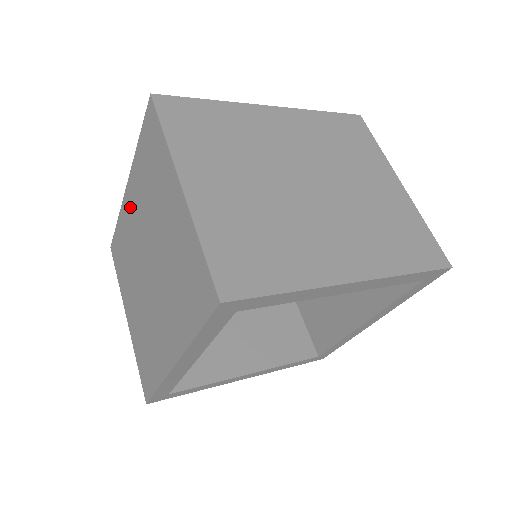
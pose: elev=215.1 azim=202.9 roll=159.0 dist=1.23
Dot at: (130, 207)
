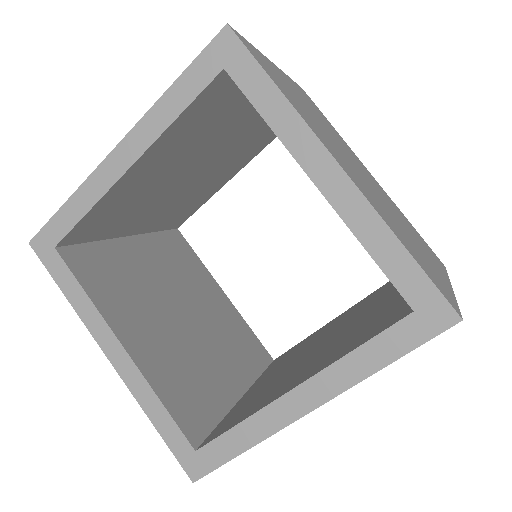
Dot at: occluded
